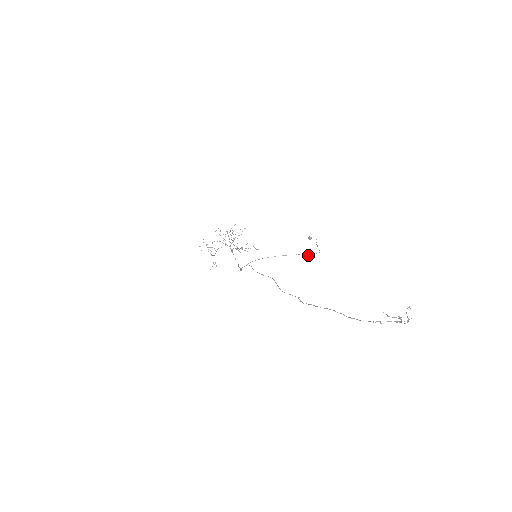
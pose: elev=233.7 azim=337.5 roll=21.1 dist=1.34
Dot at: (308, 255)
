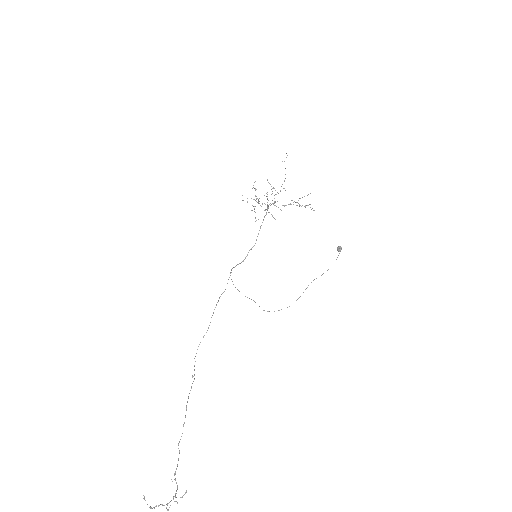
Dot at: occluded
